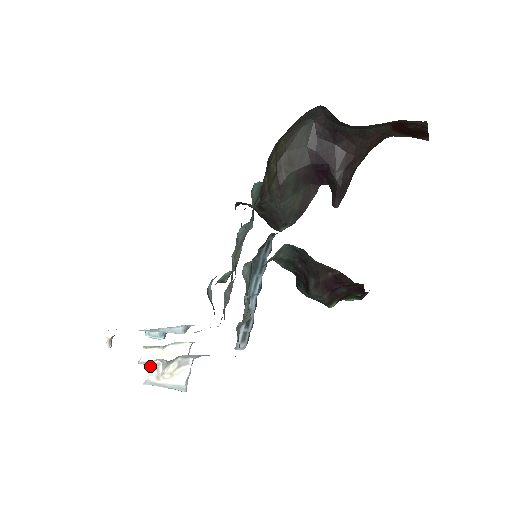
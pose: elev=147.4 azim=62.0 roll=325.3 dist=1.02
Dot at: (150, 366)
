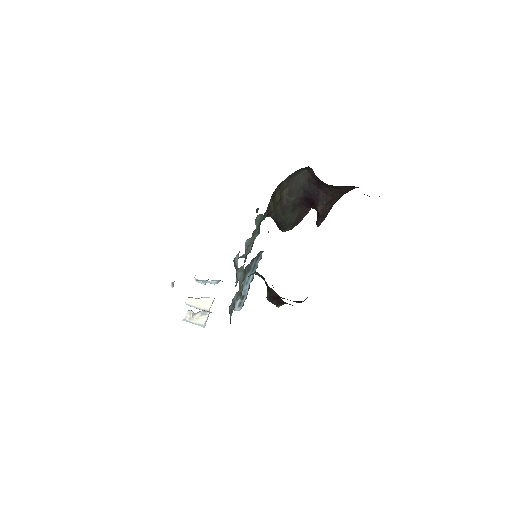
Dot at: (186, 313)
